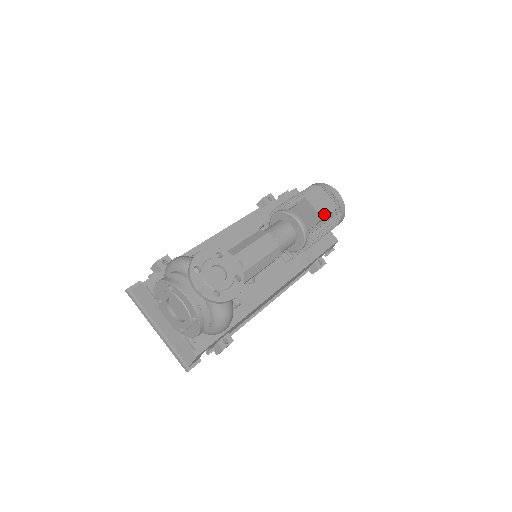
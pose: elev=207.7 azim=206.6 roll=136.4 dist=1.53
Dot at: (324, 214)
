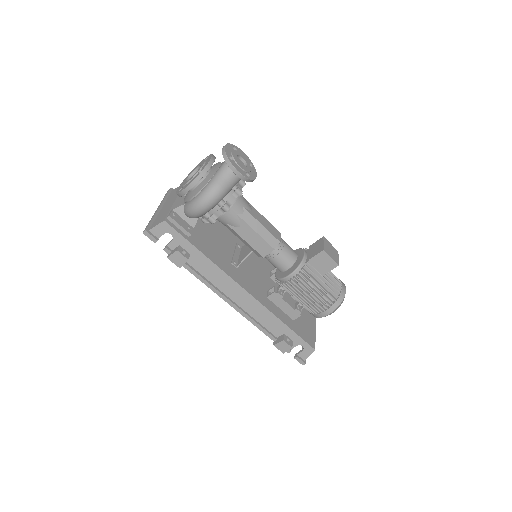
Dot at: (327, 252)
